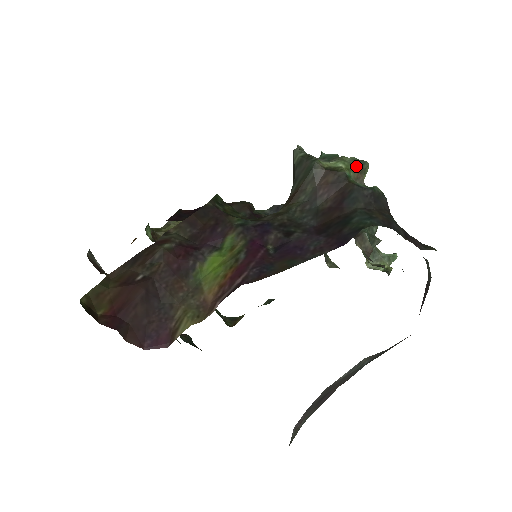
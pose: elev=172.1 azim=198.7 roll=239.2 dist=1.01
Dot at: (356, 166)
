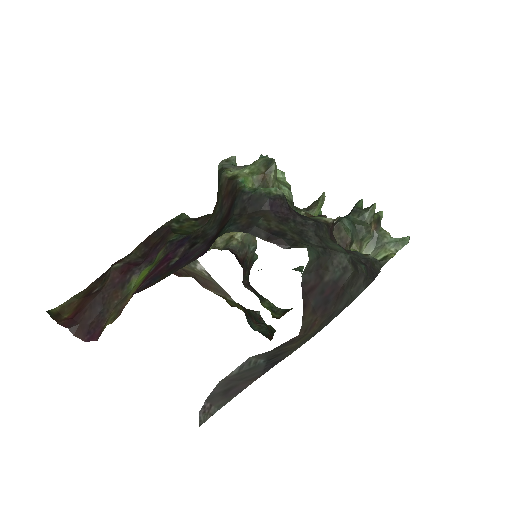
Dot at: (264, 167)
